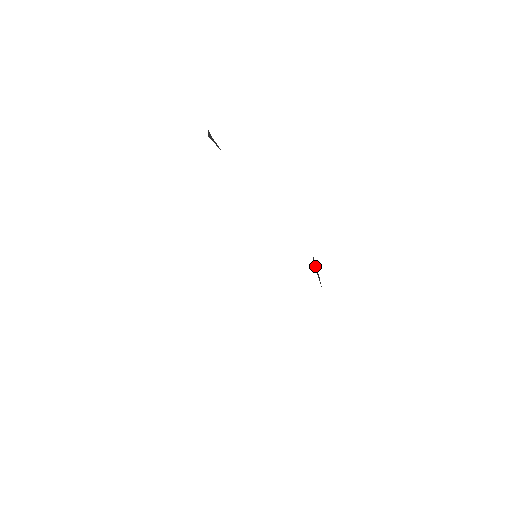
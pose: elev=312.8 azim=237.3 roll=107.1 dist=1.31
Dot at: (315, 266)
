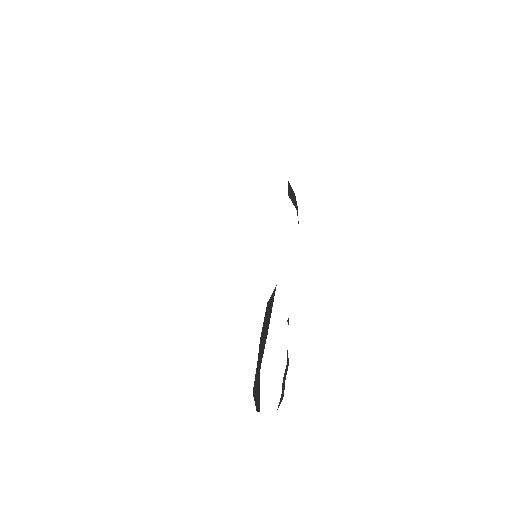
Dot at: occluded
